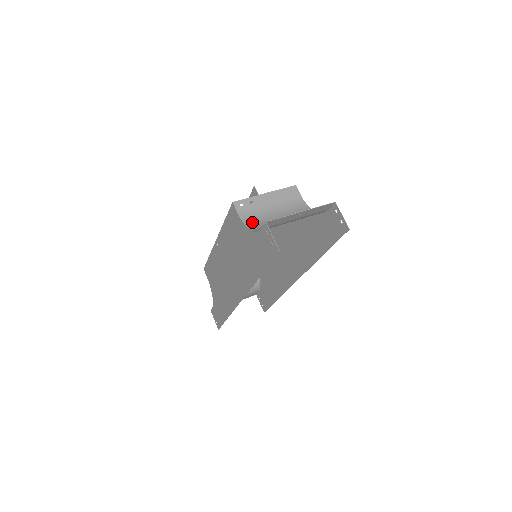
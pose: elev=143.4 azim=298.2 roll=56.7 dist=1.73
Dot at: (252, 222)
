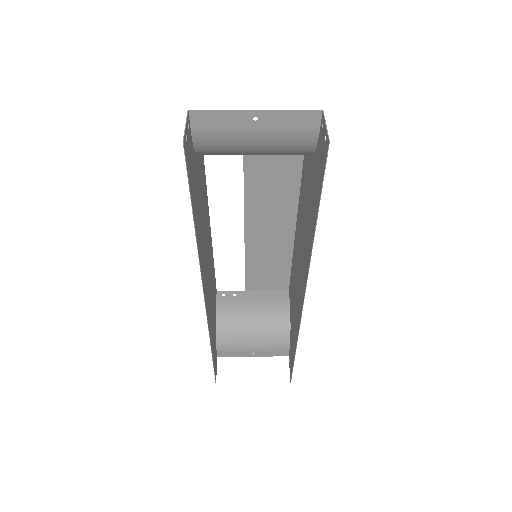
Dot at: occluded
